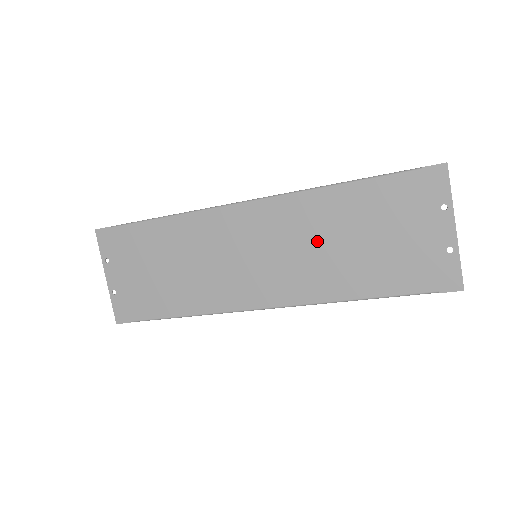
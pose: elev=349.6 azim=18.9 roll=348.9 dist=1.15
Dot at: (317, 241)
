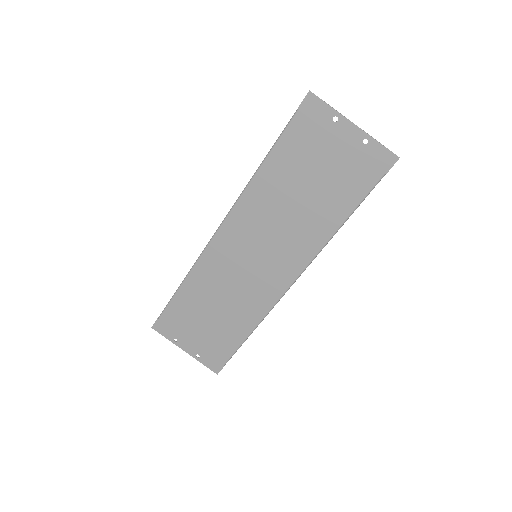
Dot at: (282, 213)
